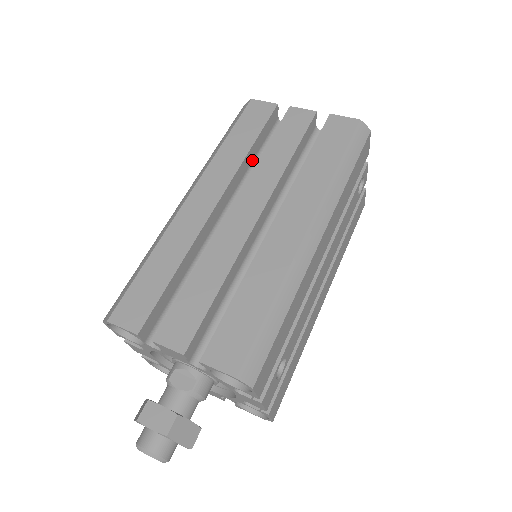
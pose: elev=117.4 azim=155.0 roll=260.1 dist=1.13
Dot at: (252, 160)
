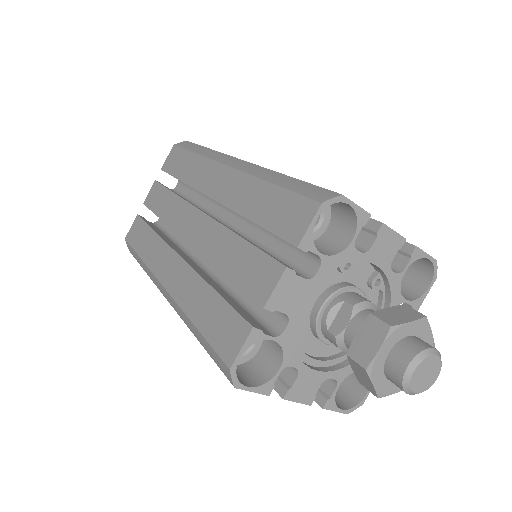
Dot at: occluded
